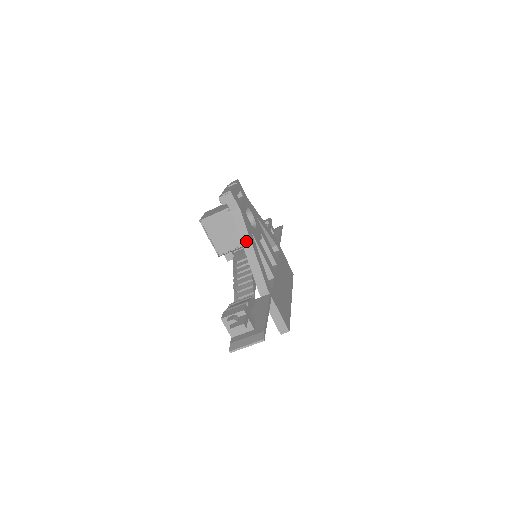
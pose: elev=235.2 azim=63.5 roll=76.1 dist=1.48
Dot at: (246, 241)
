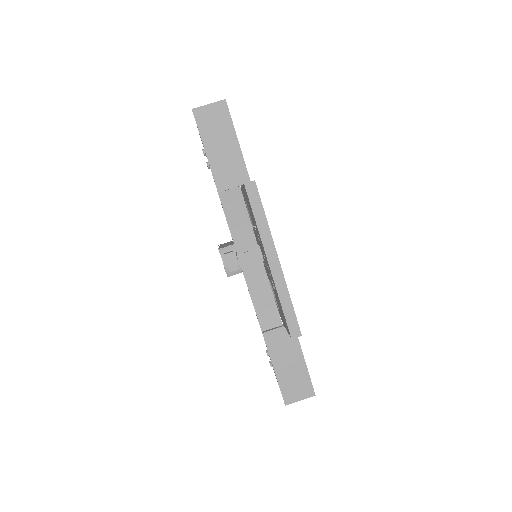
Dot at: occluded
